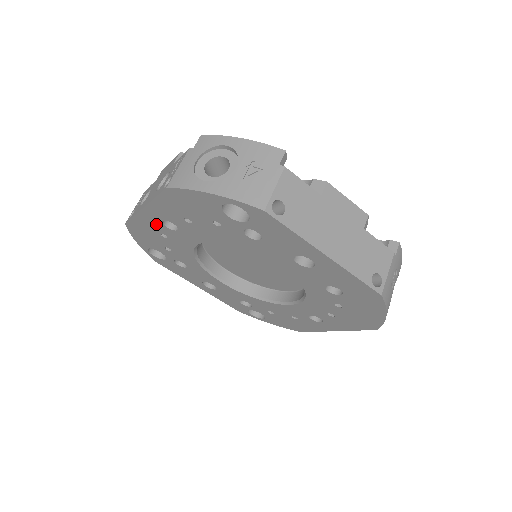
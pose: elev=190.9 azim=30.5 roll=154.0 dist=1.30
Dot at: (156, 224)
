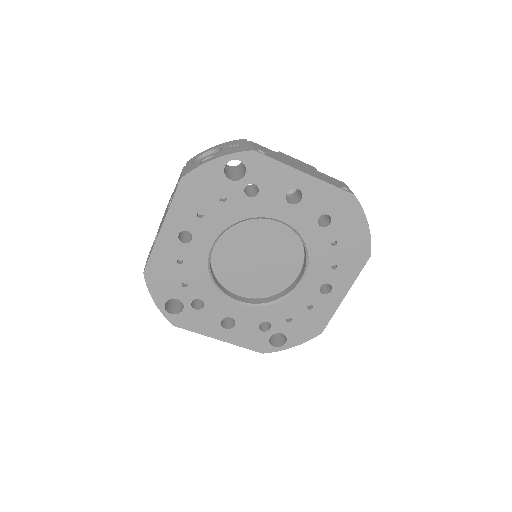
Dot at: (173, 246)
